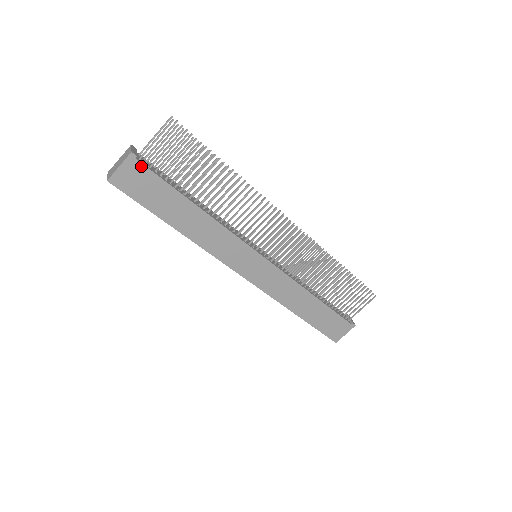
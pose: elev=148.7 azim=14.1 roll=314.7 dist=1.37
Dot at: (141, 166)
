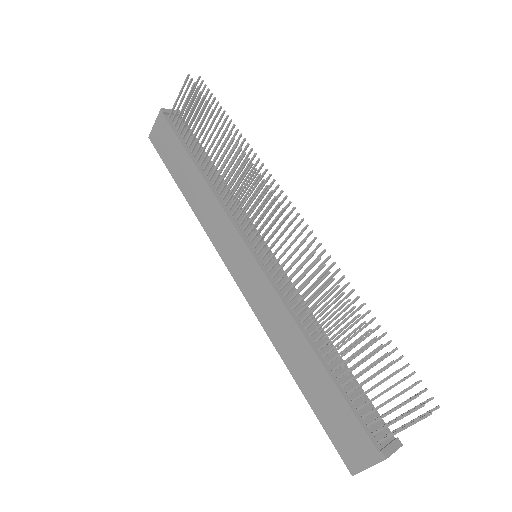
Dot at: (166, 122)
